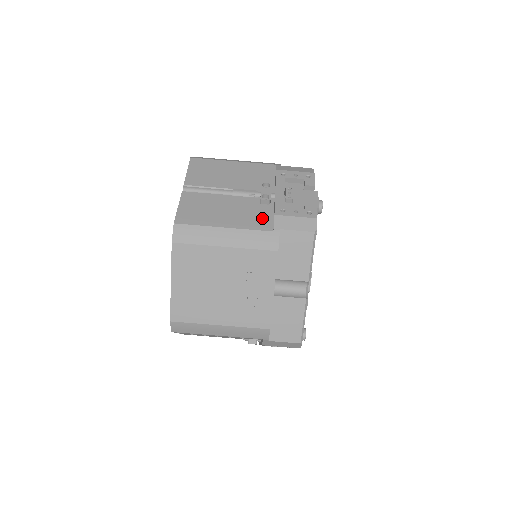
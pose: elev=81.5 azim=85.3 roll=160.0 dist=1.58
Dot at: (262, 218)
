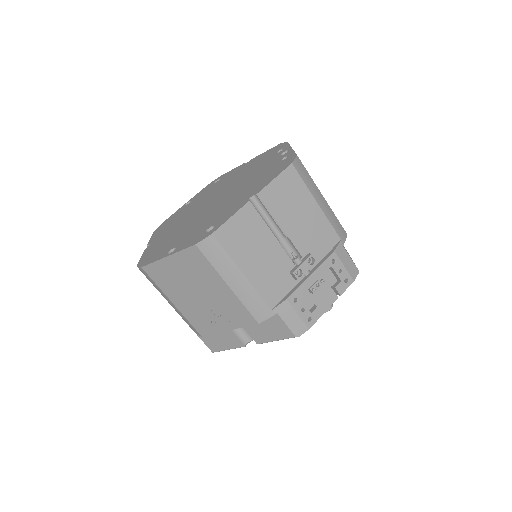
Dot at: (277, 289)
